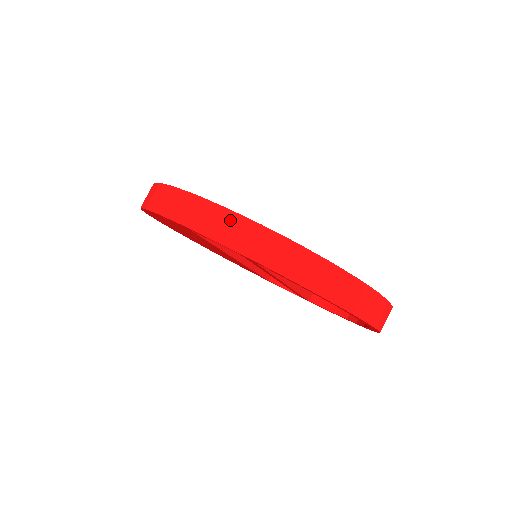
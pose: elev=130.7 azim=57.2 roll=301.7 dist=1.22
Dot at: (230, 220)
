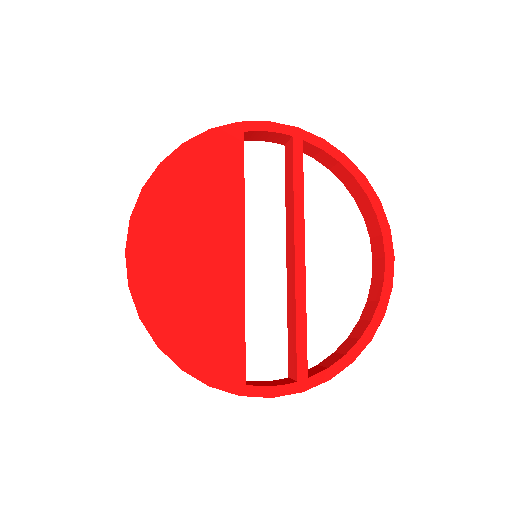
Dot at: occluded
